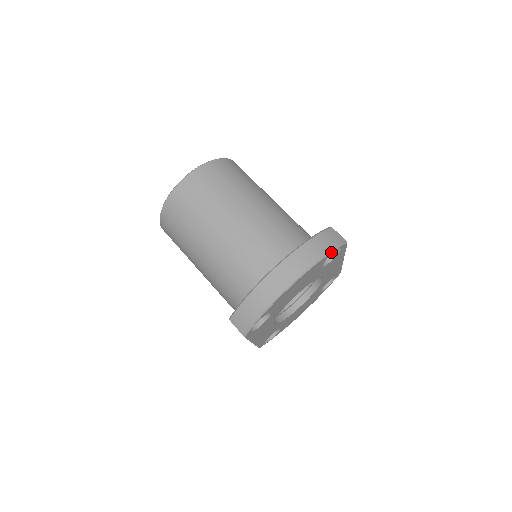
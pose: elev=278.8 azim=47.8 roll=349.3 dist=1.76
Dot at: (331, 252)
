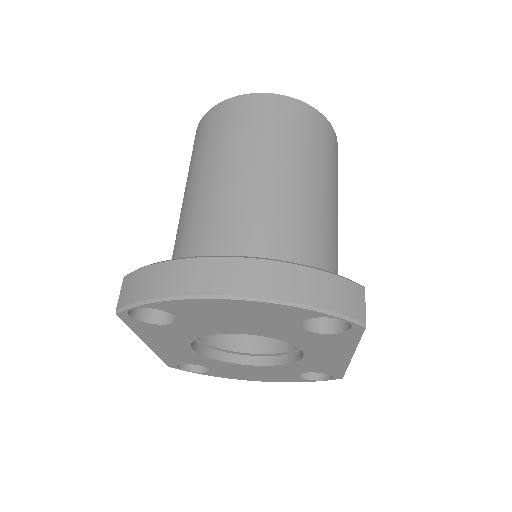
Dot at: (324, 312)
